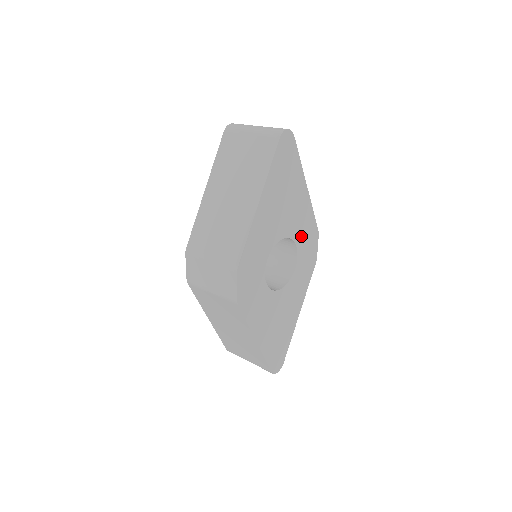
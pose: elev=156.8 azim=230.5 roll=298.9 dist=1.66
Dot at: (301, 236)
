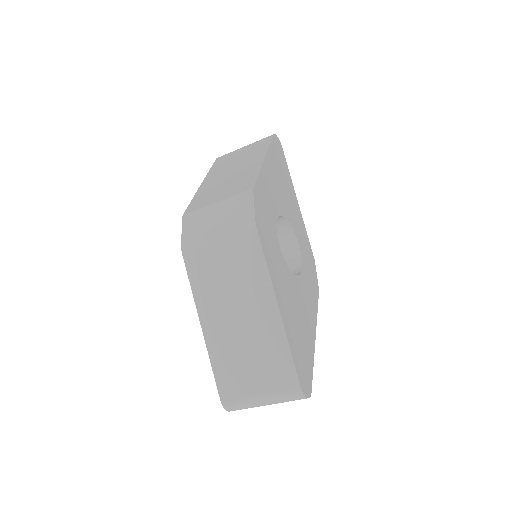
Dot at: (301, 242)
